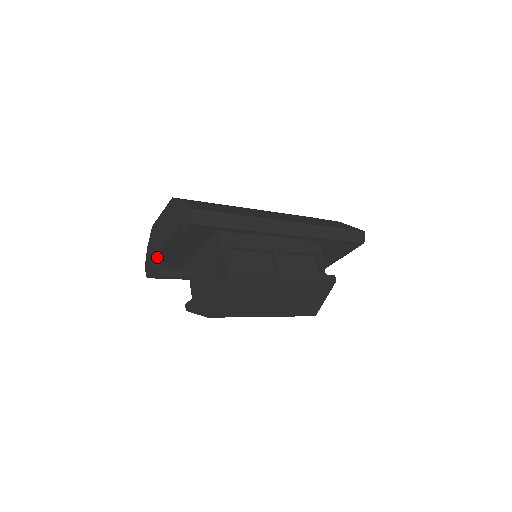
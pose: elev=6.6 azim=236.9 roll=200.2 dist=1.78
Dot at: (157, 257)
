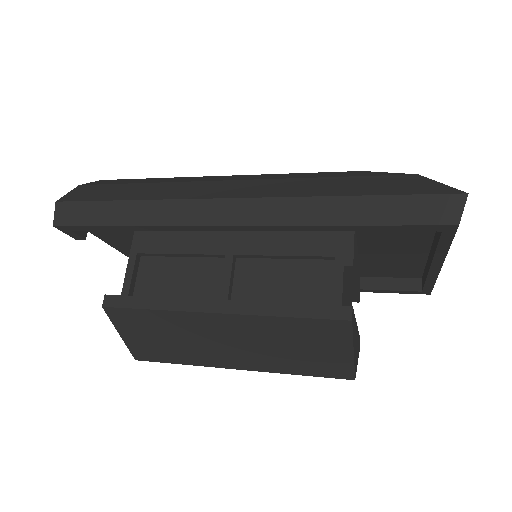
Dot at: occluded
